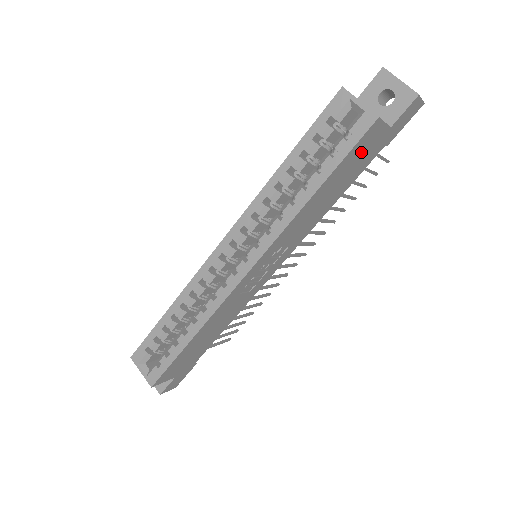
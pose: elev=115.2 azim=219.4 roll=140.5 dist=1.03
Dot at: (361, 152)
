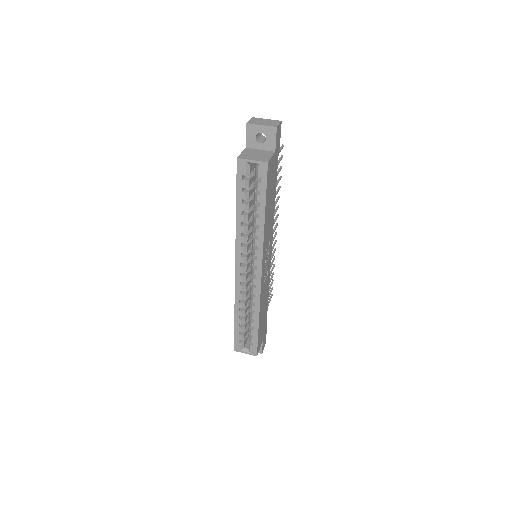
Dot at: (271, 177)
